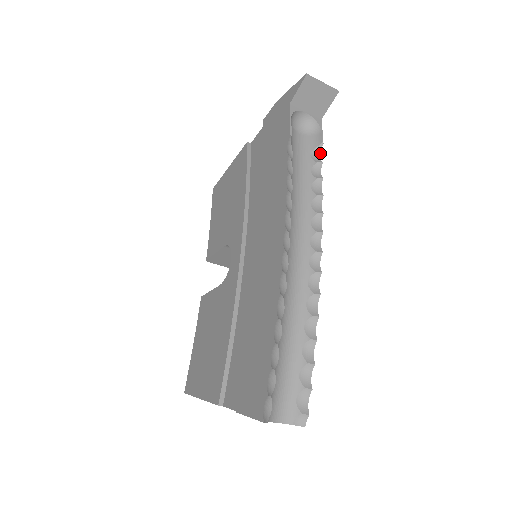
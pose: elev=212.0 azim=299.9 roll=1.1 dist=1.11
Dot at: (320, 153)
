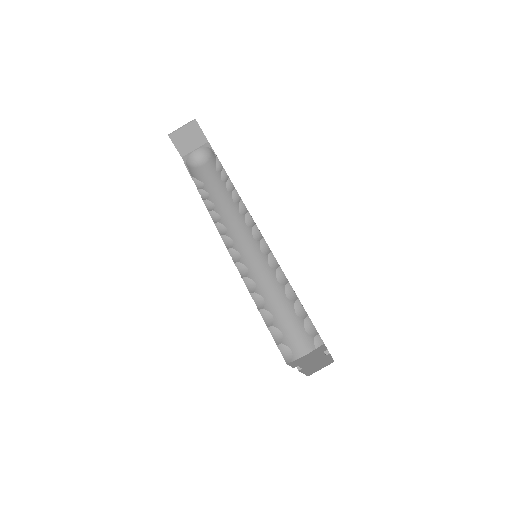
Dot at: (220, 163)
